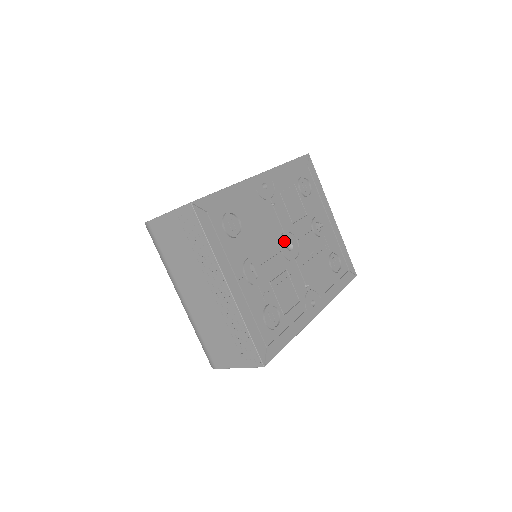
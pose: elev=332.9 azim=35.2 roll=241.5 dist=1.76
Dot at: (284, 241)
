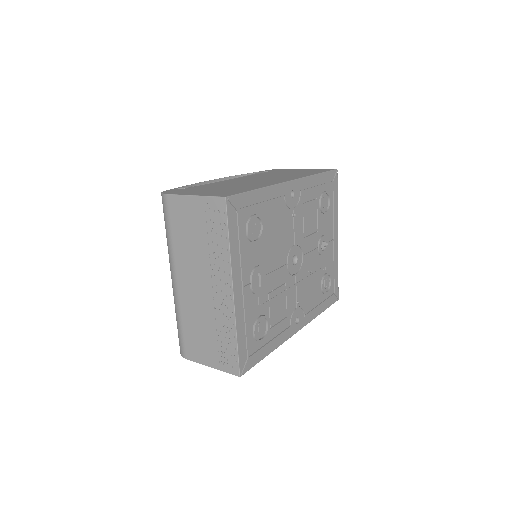
Dot at: (292, 254)
